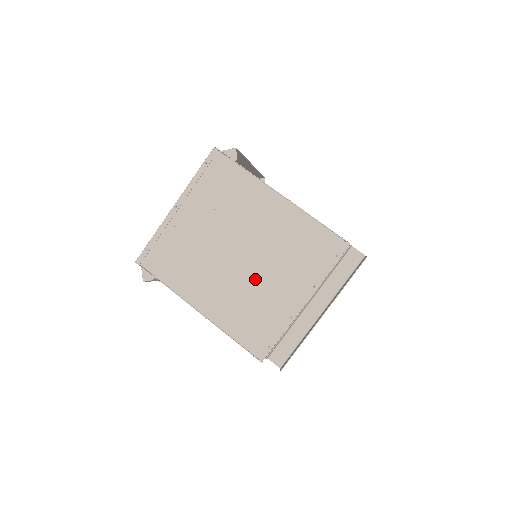
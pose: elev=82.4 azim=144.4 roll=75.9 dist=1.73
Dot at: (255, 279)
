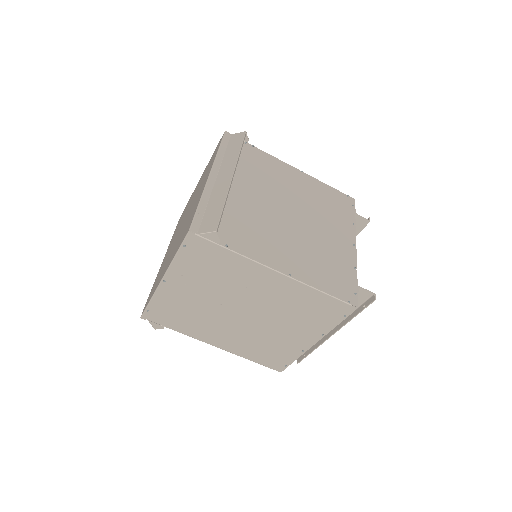
Dot at: (264, 329)
